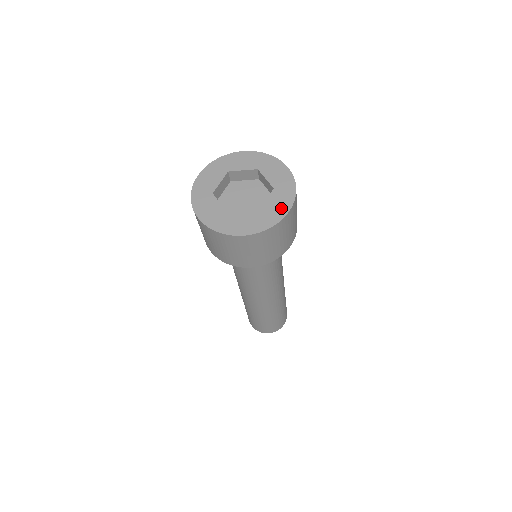
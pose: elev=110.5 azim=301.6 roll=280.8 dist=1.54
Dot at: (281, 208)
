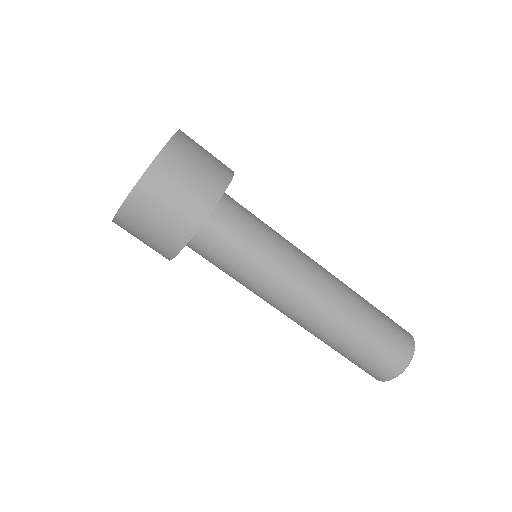
Dot at: occluded
